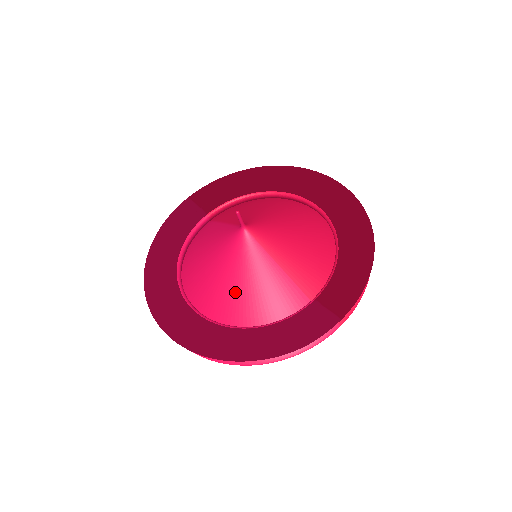
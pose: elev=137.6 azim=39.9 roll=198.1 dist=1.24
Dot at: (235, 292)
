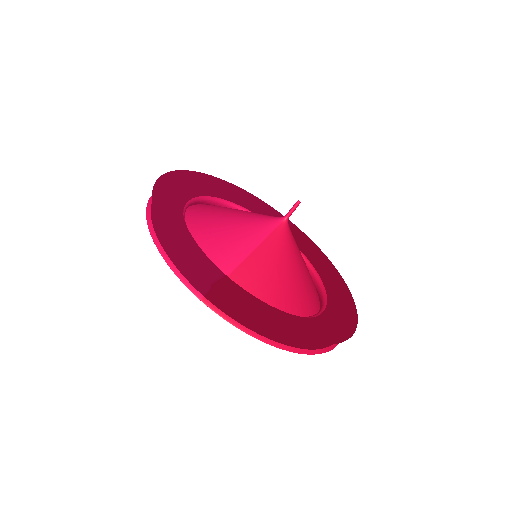
Dot at: (219, 219)
